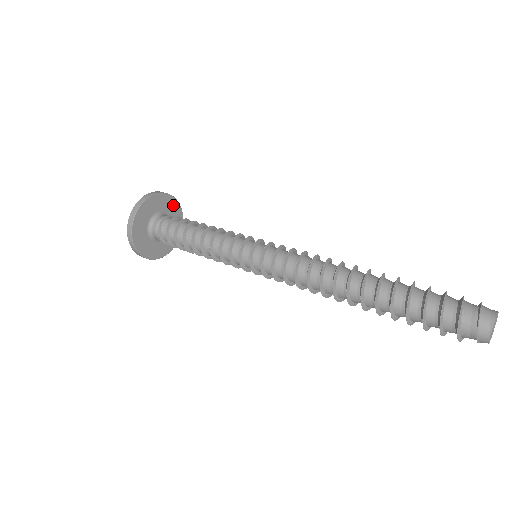
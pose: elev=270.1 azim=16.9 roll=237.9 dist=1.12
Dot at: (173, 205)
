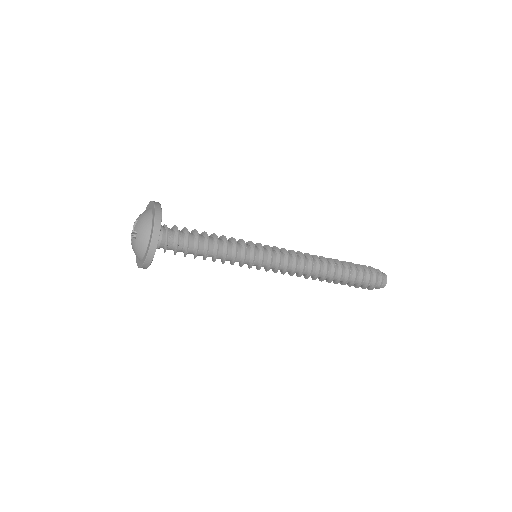
Dot at: occluded
